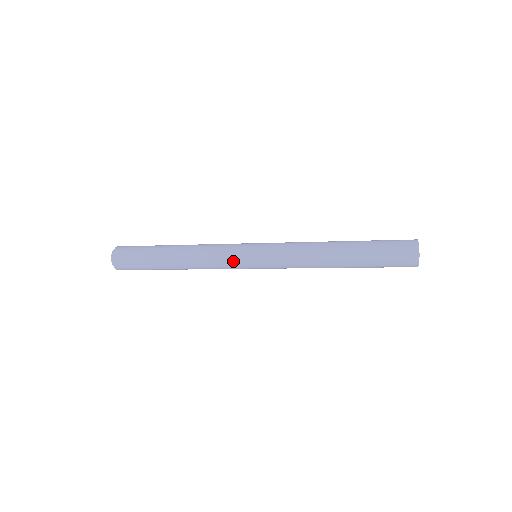
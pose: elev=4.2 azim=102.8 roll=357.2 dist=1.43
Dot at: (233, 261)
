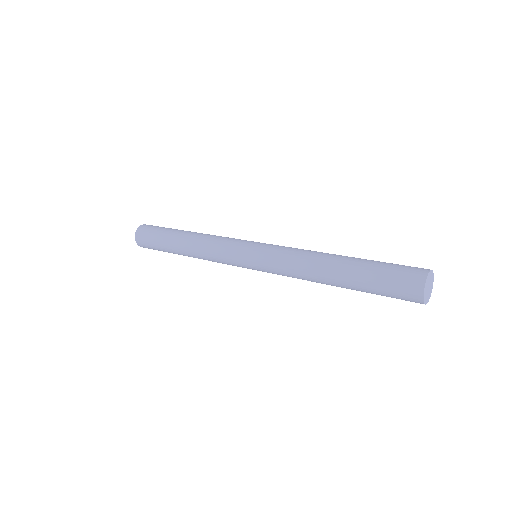
Dot at: (230, 255)
